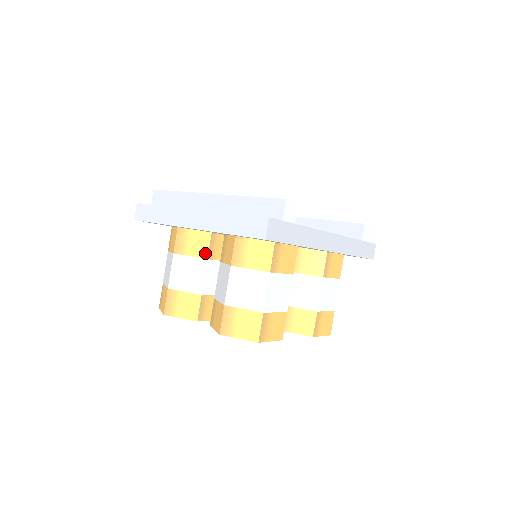
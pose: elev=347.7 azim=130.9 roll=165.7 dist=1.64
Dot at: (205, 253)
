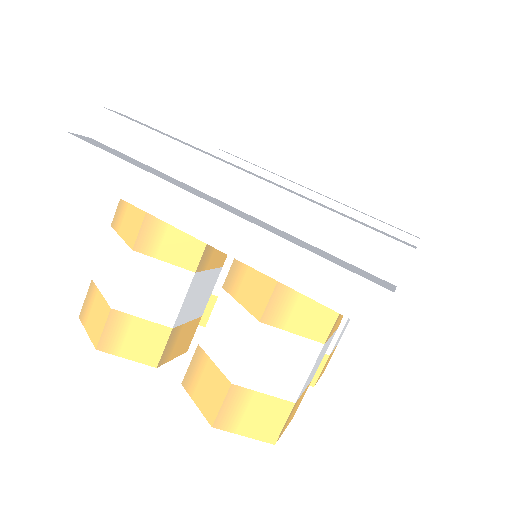
Dot at: (193, 261)
